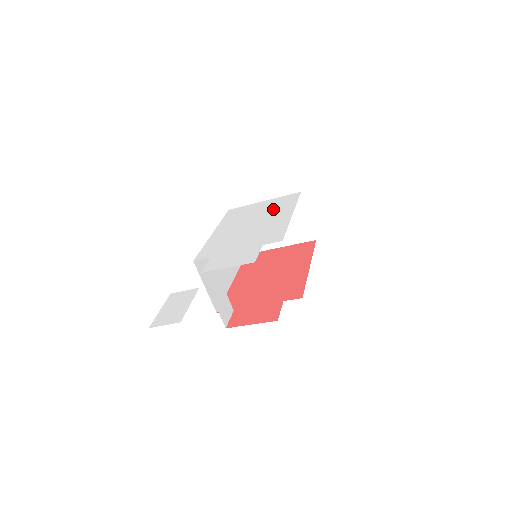
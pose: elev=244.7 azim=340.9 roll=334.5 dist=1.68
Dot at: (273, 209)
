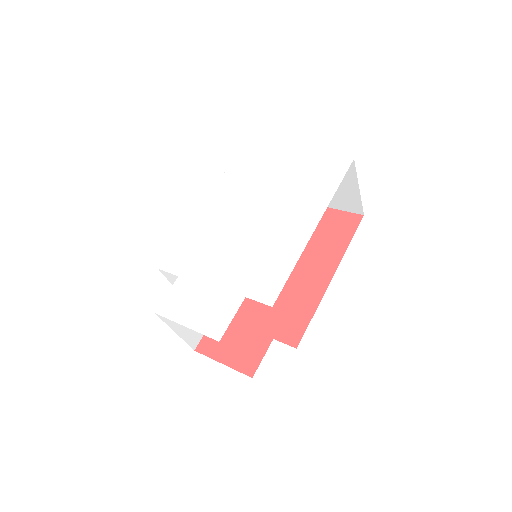
Dot at: (297, 189)
